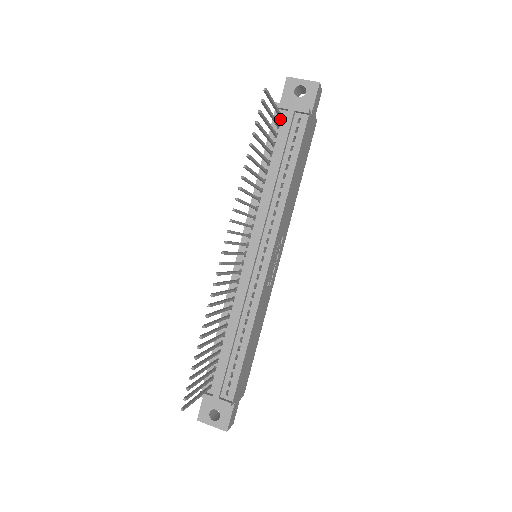
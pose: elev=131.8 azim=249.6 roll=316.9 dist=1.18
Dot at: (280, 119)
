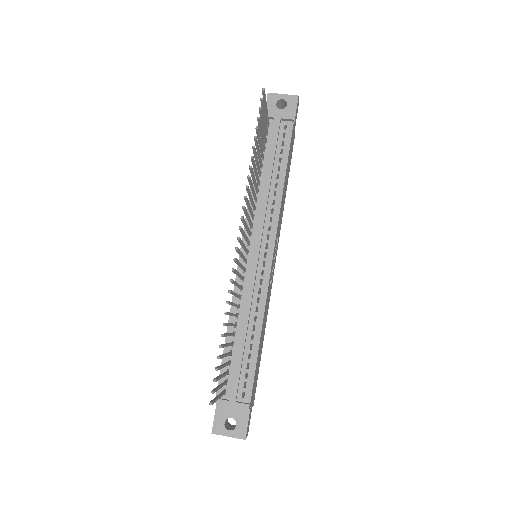
Dot at: (267, 127)
